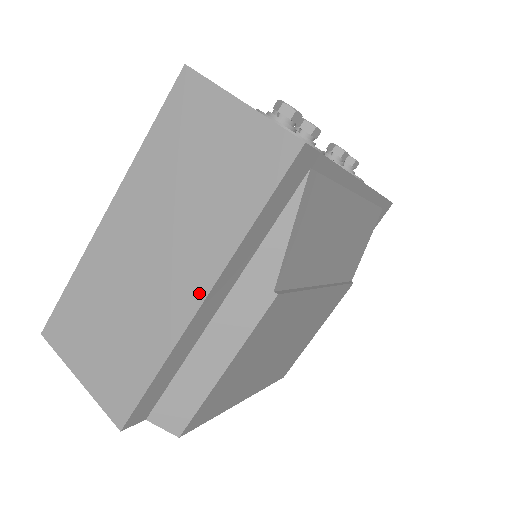
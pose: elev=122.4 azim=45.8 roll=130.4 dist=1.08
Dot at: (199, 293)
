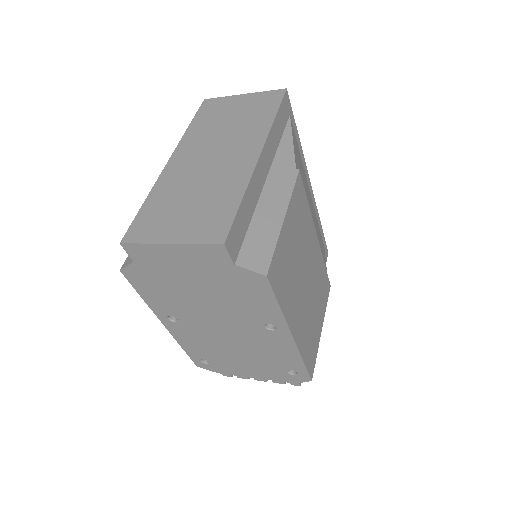
Dot at: (255, 152)
